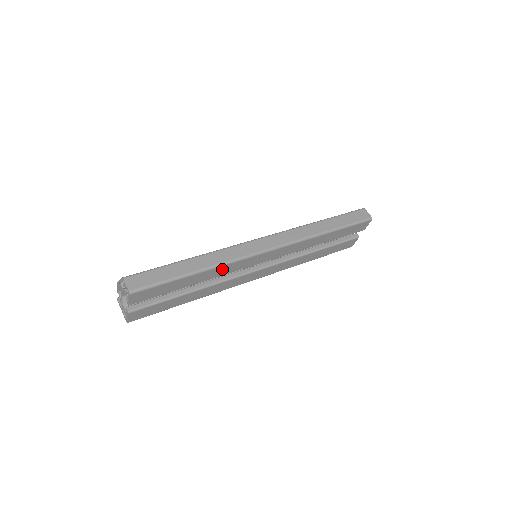
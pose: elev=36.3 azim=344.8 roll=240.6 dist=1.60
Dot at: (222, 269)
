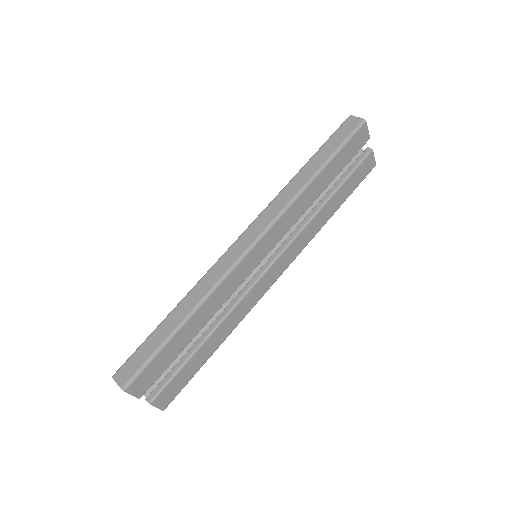
Dot at: (213, 300)
